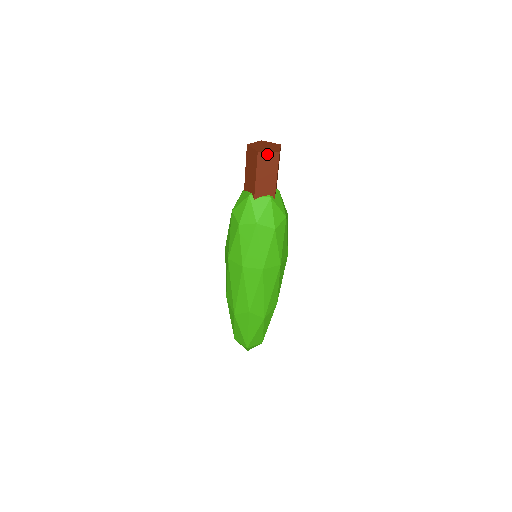
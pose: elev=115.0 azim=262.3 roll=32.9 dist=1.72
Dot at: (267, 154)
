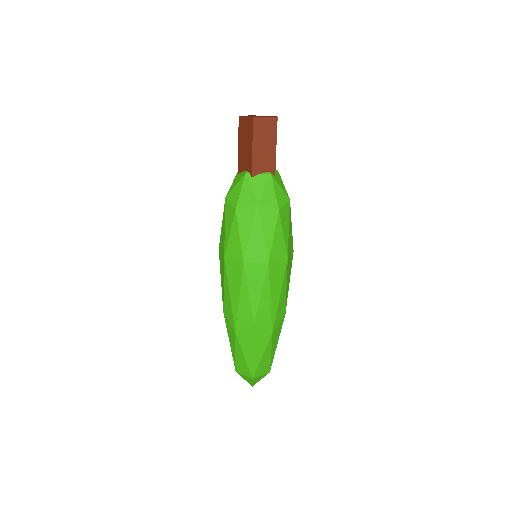
Dot at: (264, 120)
